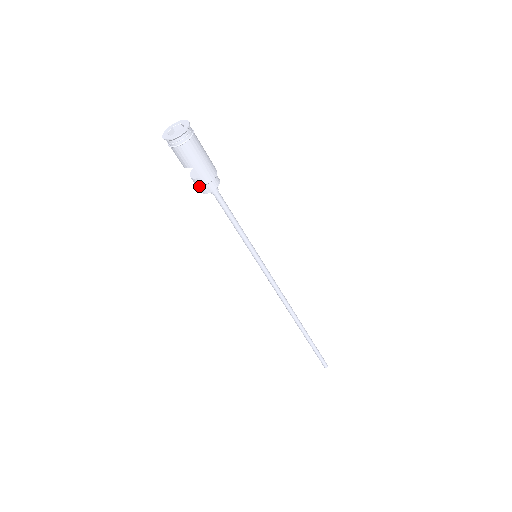
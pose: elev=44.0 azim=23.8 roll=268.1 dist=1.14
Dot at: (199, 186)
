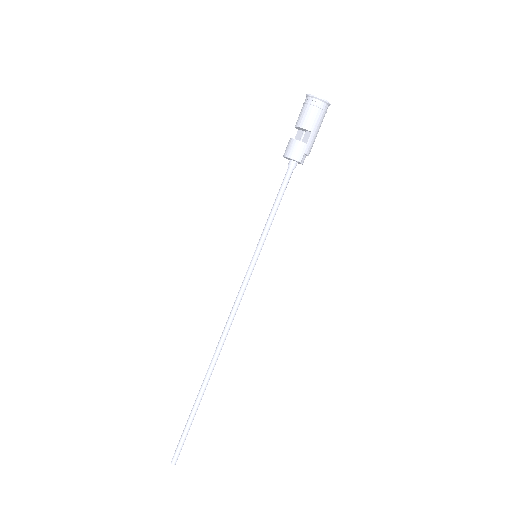
Dot at: (298, 150)
